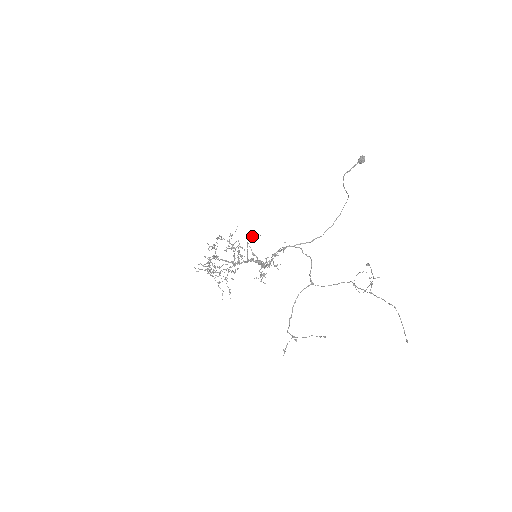
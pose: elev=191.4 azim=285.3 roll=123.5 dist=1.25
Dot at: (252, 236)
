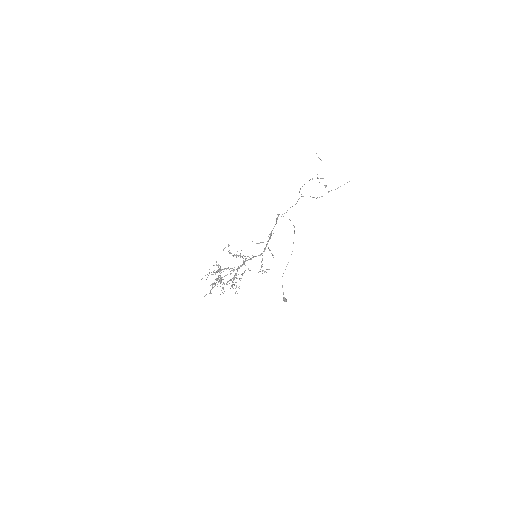
Dot at: occluded
